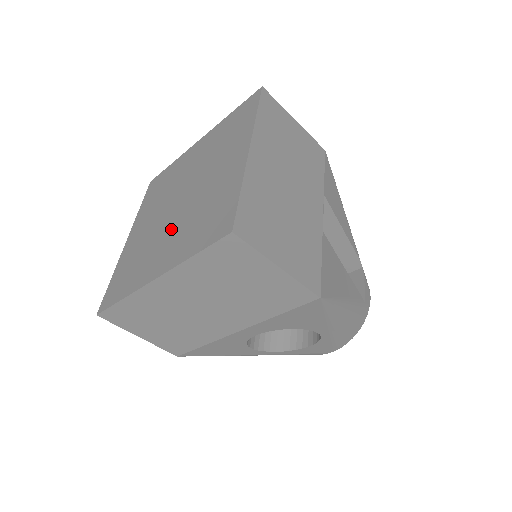
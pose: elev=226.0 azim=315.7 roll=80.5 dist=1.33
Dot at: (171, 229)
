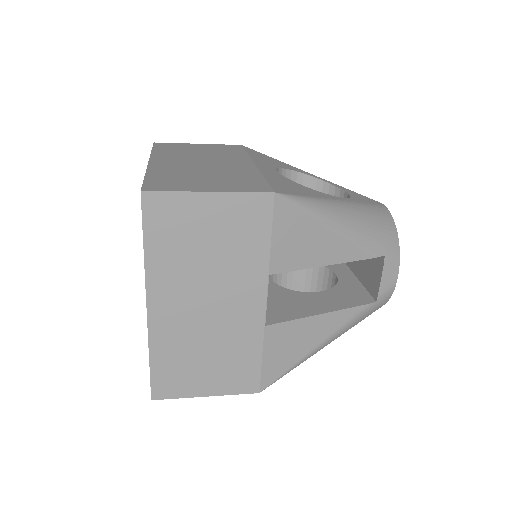
Dot at: occluded
